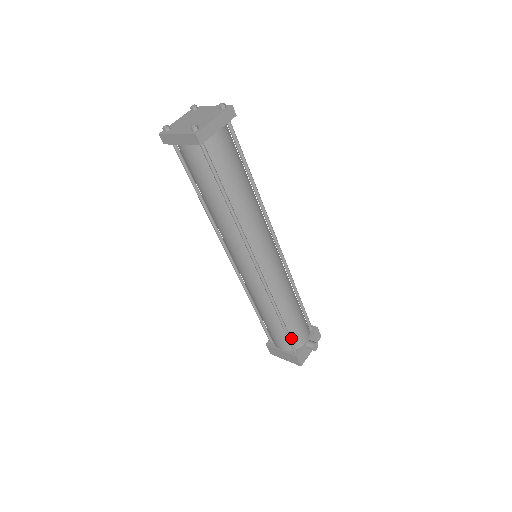
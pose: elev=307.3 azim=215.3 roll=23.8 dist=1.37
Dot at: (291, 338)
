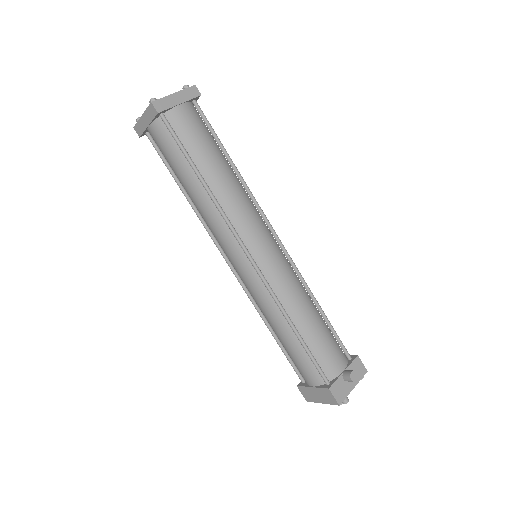
Dot at: (318, 363)
